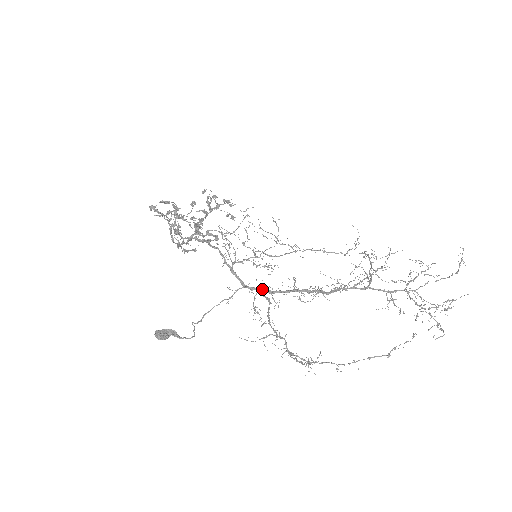
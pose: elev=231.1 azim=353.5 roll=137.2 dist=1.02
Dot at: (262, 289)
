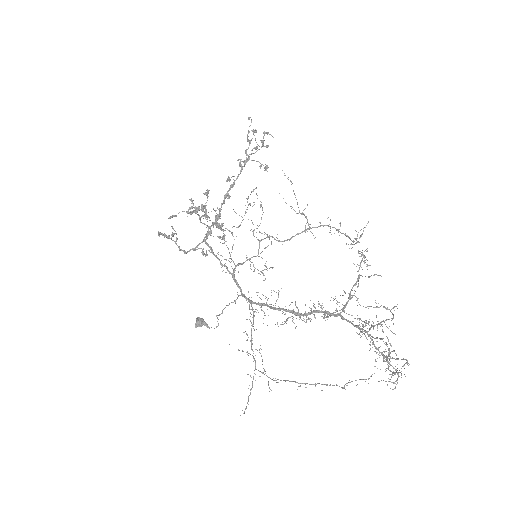
Dot at: (252, 301)
